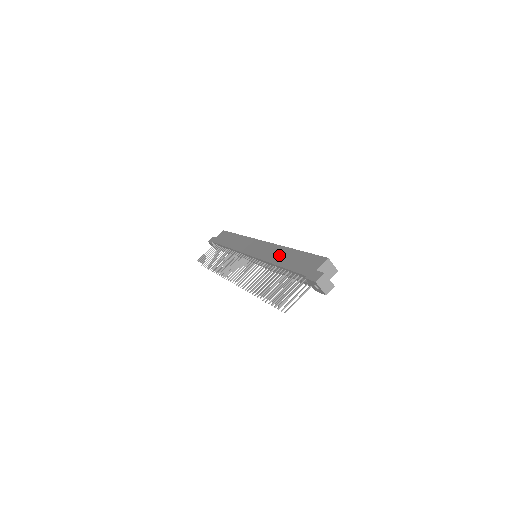
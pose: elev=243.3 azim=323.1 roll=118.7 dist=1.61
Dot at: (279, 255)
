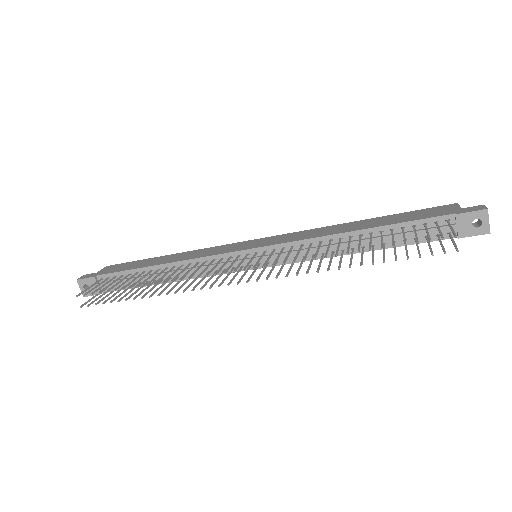
Dot at: (341, 228)
